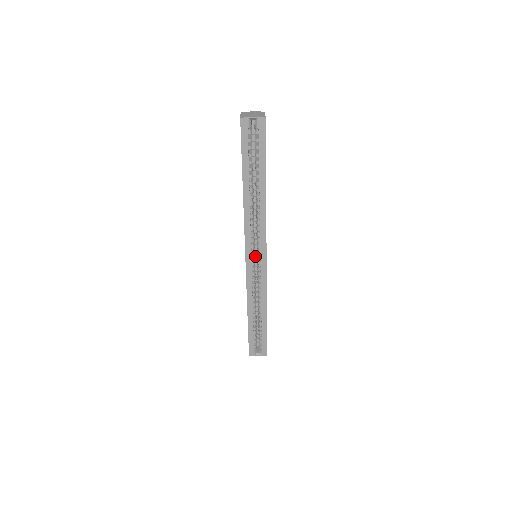
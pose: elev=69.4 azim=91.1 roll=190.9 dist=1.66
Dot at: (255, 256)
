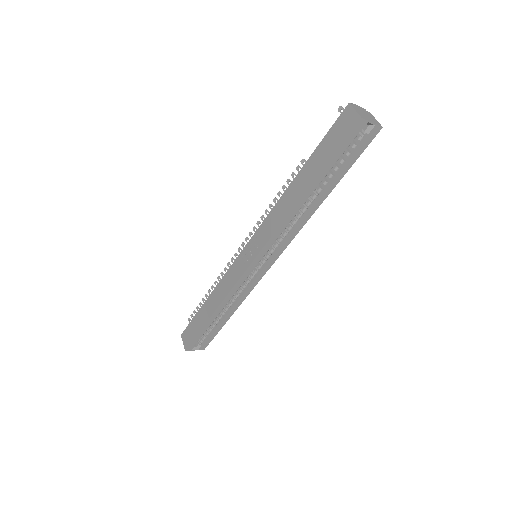
Dot at: occluded
